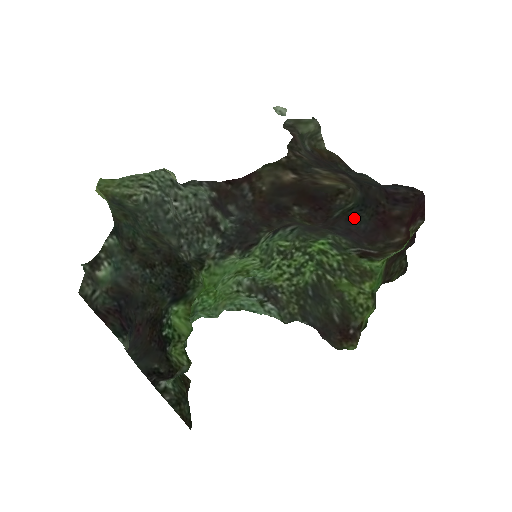
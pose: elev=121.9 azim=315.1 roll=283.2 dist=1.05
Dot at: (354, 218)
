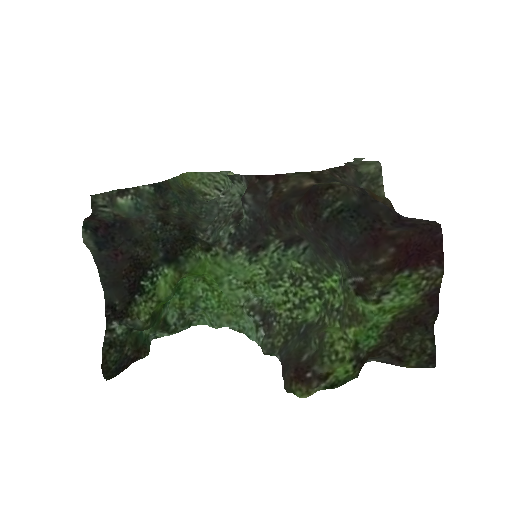
Dot at: (343, 225)
